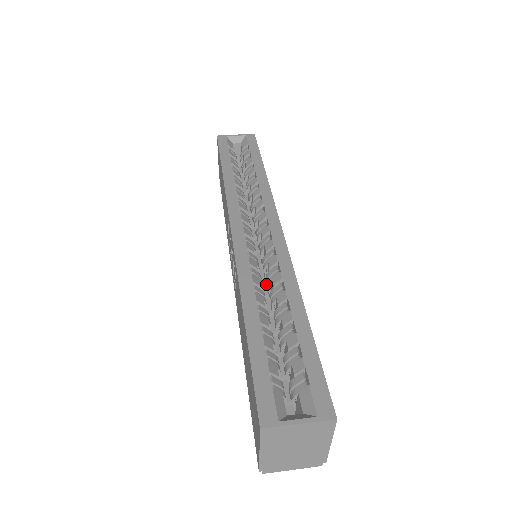
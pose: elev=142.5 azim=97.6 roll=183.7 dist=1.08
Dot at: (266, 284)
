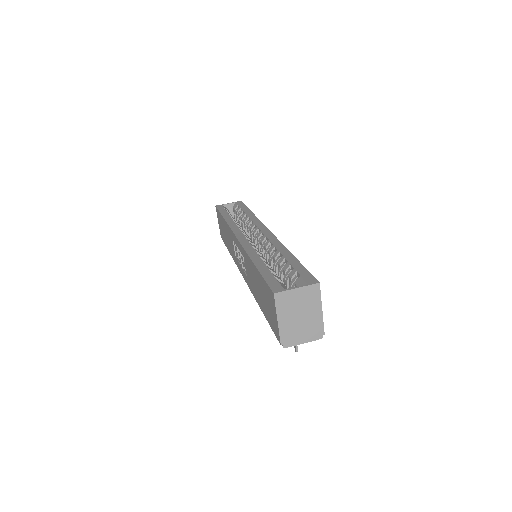
Dot at: occluded
